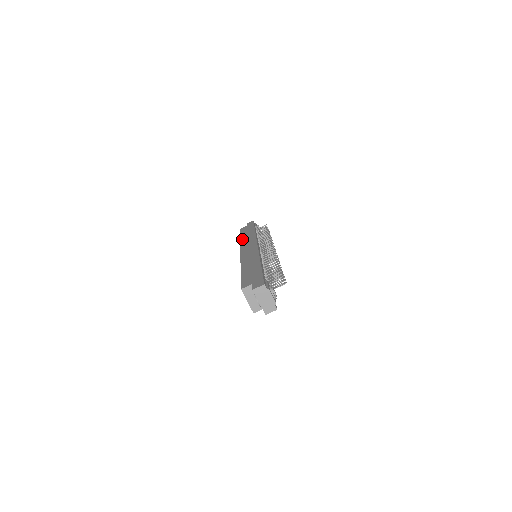
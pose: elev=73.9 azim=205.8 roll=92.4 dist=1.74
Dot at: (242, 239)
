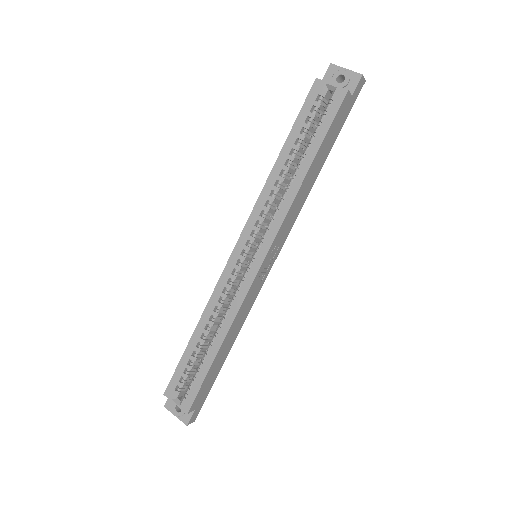
Dot at: (204, 313)
